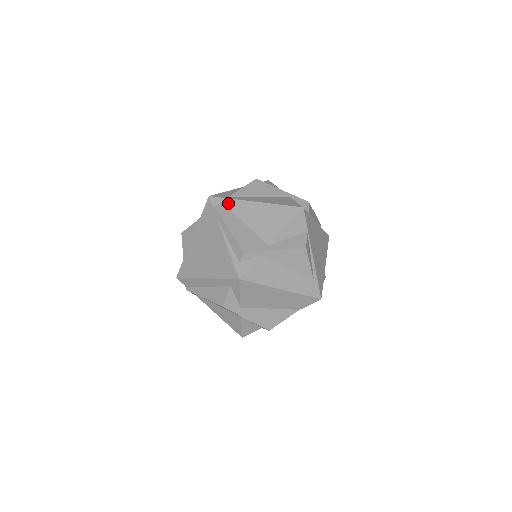
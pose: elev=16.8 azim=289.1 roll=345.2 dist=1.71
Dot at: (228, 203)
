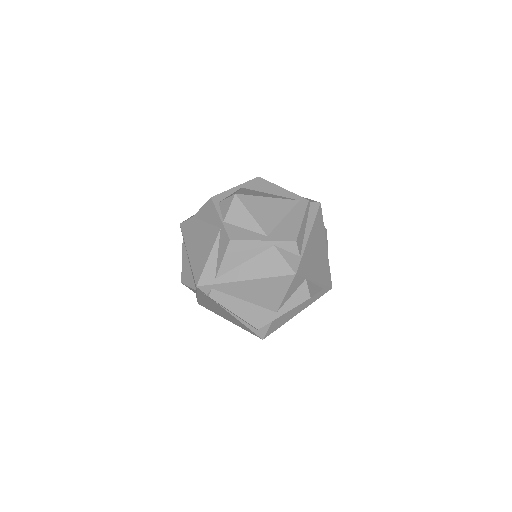
Dot at: (219, 288)
